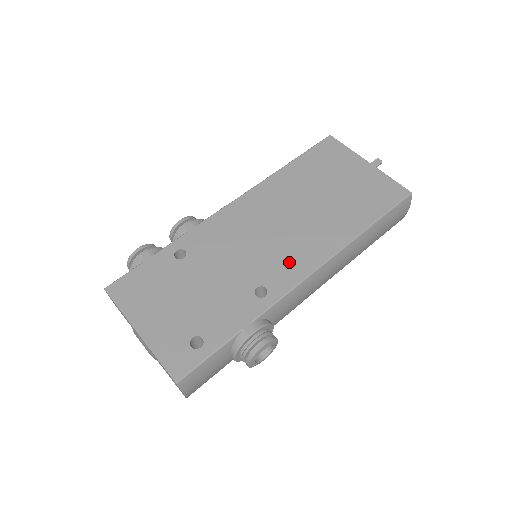
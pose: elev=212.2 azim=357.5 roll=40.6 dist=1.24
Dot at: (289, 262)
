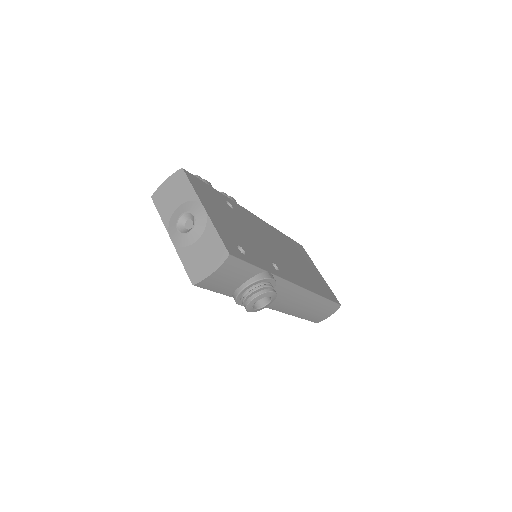
Dot at: (289, 270)
